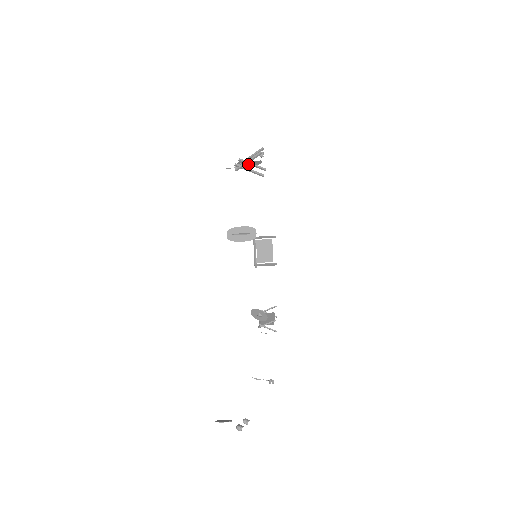
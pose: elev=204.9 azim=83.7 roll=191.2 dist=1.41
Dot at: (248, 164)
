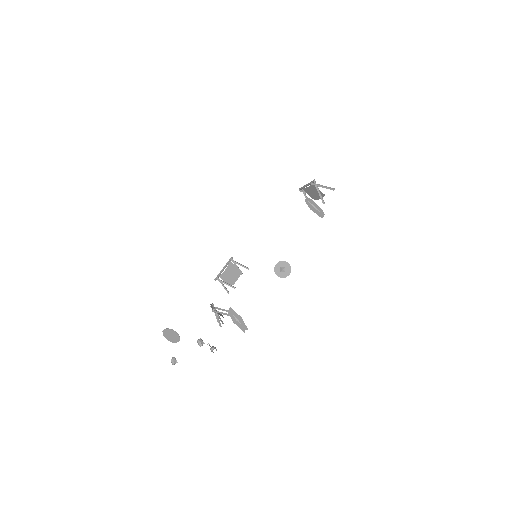
Dot at: (316, 190)
